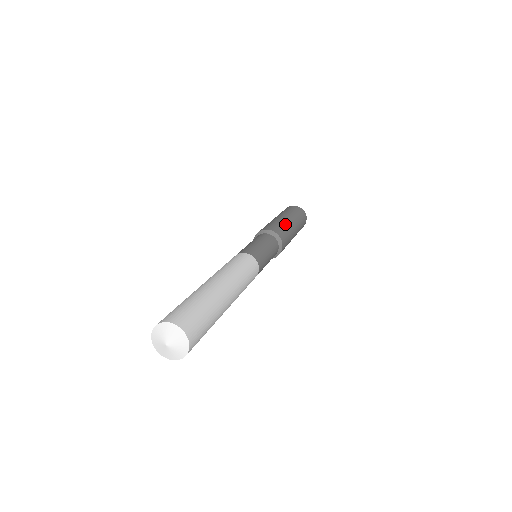
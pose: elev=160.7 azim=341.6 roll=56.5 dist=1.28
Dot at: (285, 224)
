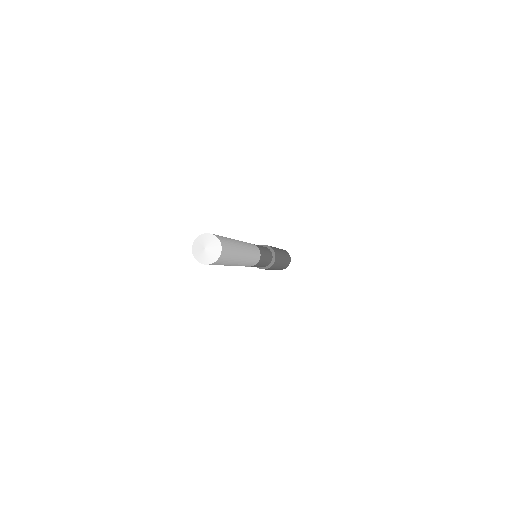
Dot at: occluded
